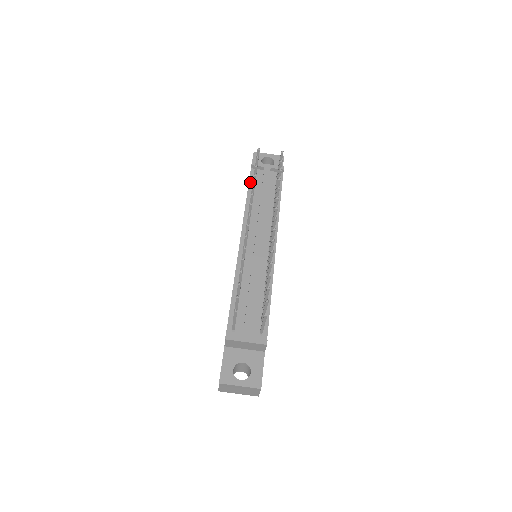
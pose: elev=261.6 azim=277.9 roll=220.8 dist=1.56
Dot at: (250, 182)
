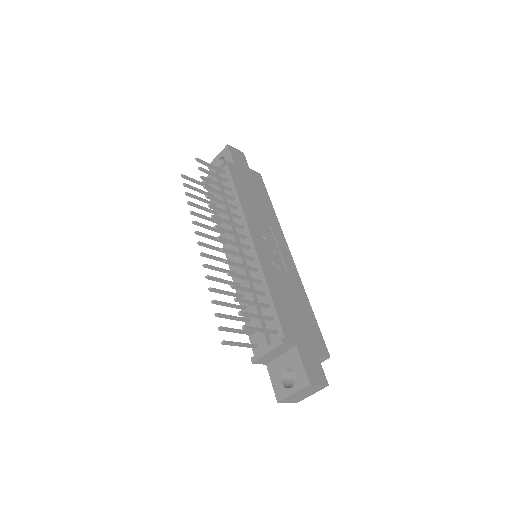
Dot at: (211, 200)
